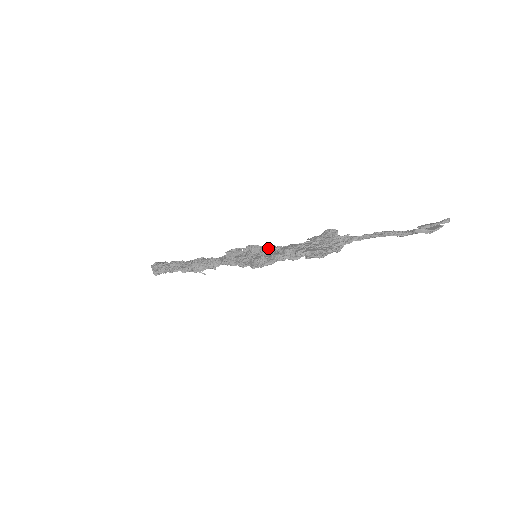
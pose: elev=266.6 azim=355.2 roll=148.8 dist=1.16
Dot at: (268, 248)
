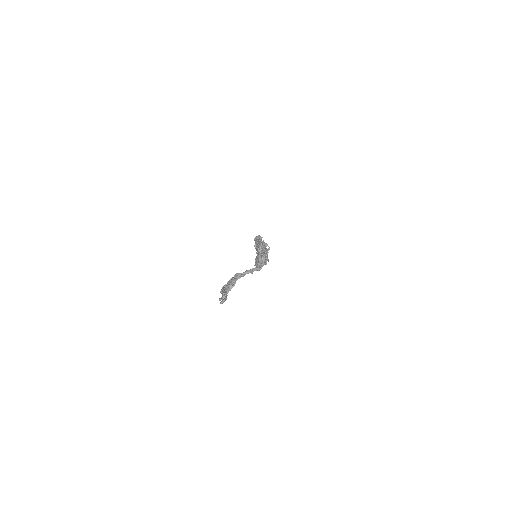
Dot at: occluded
